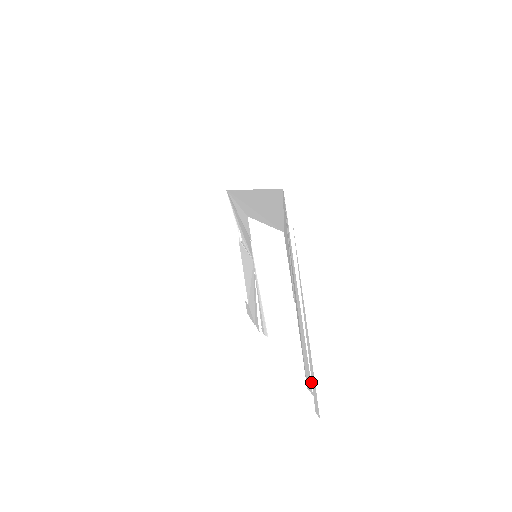
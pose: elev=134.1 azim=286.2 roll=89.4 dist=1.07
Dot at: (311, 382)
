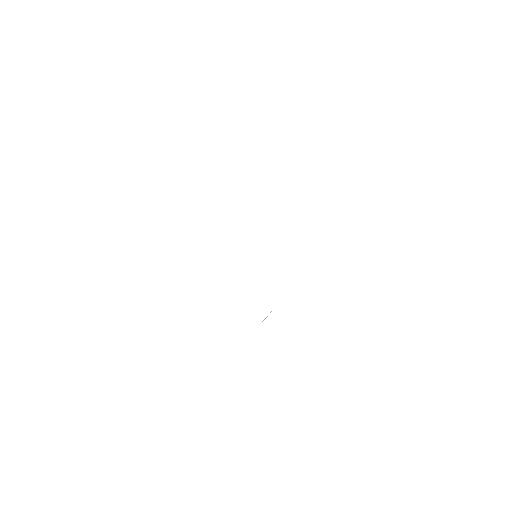
Dot at: occluded
